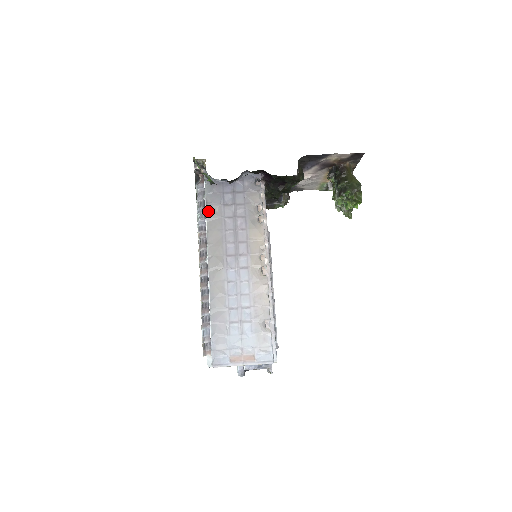
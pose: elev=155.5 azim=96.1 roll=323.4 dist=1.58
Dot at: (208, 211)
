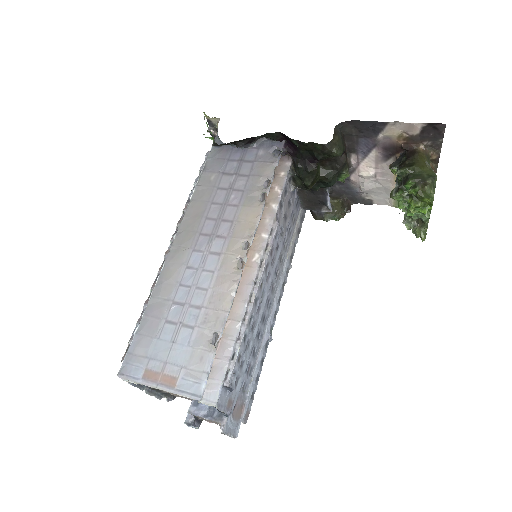
Dot at: (201, 178)
